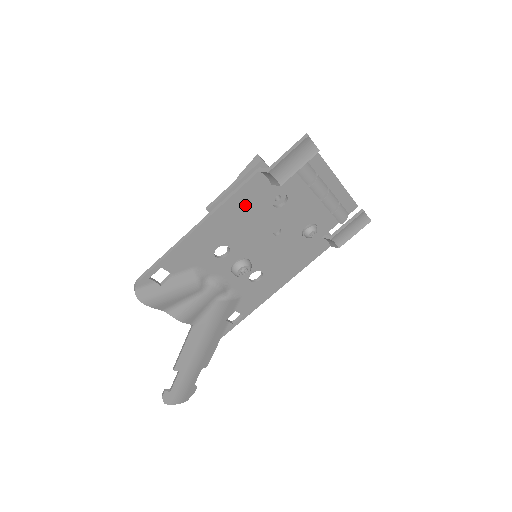
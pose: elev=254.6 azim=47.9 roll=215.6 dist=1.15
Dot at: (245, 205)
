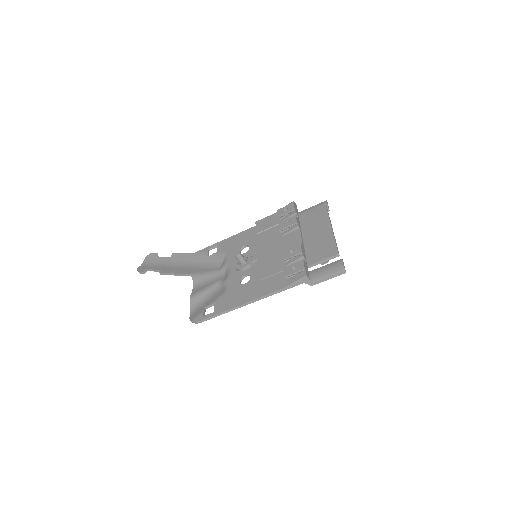
Dot at: occluded
